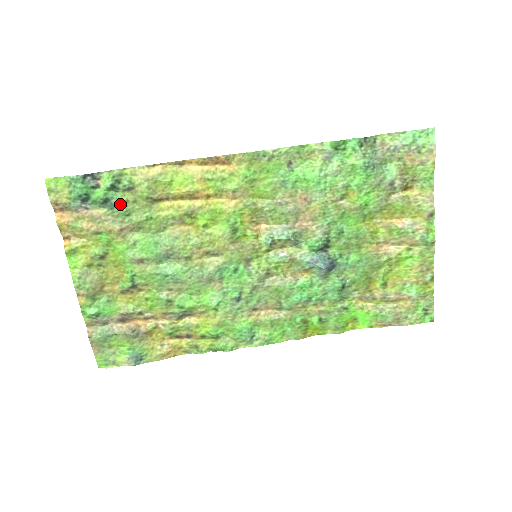
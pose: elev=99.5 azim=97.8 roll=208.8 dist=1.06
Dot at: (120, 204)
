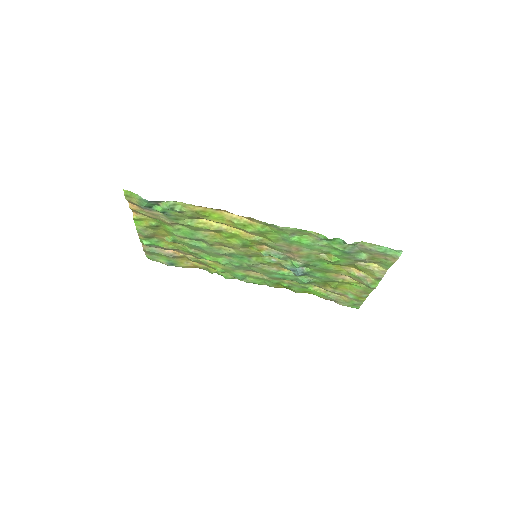
Dot at: (172, 215)
